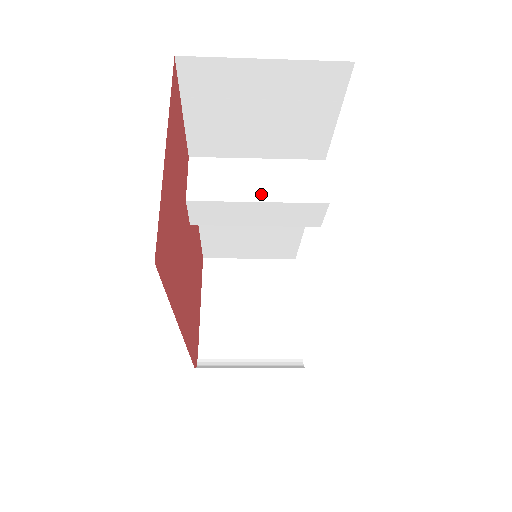
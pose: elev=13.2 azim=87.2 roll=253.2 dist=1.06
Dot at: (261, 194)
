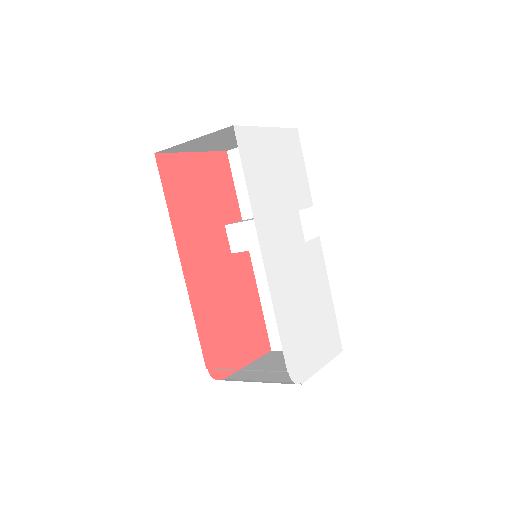
Dot at: occluded
